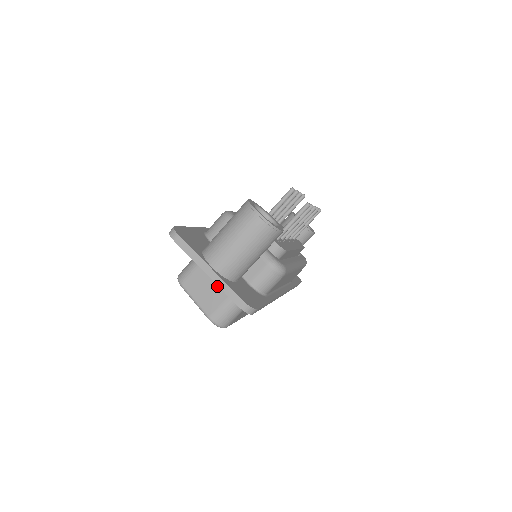
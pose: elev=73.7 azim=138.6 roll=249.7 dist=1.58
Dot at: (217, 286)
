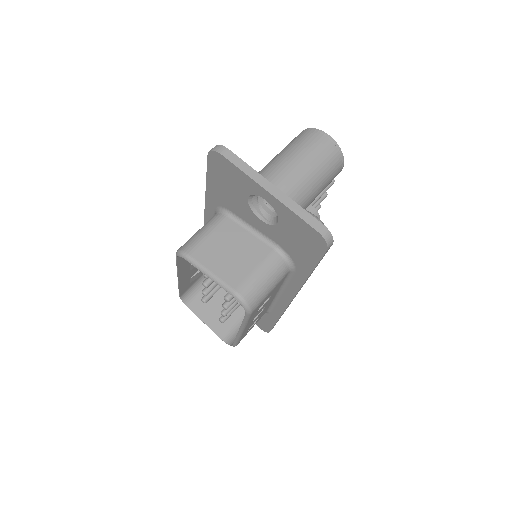
Dot at: (243, 252)
